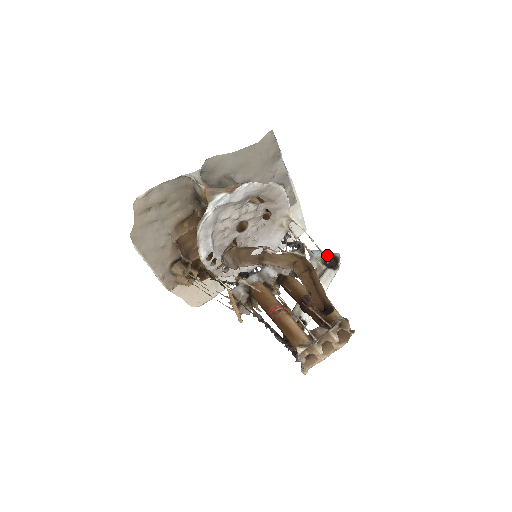
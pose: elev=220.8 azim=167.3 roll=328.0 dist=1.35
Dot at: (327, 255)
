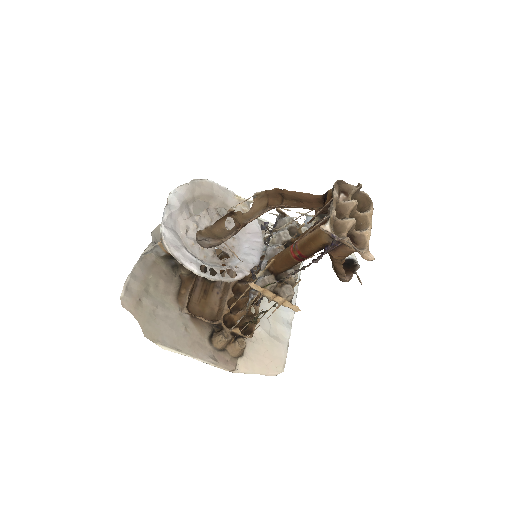
Dot at: occluded
